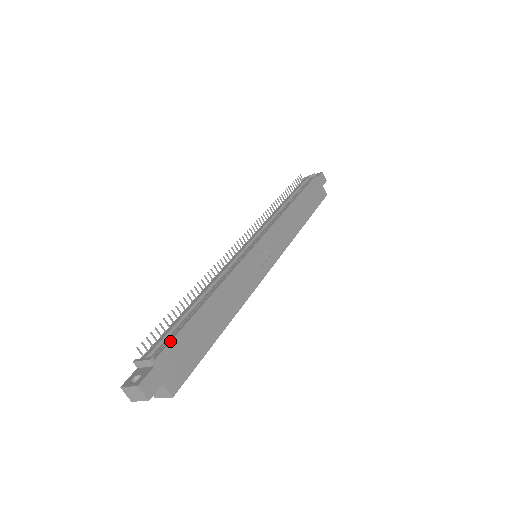
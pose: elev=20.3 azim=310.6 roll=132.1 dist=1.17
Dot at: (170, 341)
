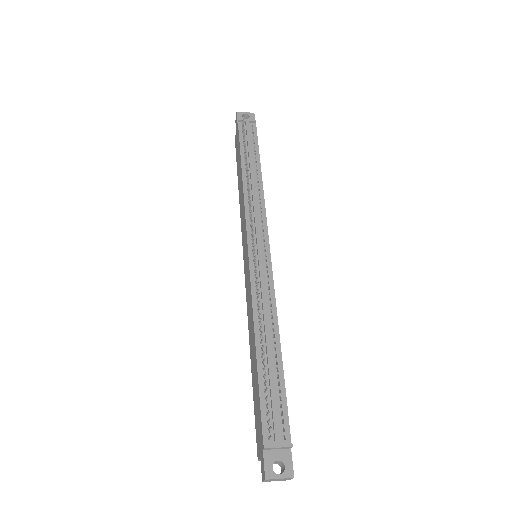
Dot at: occluded
